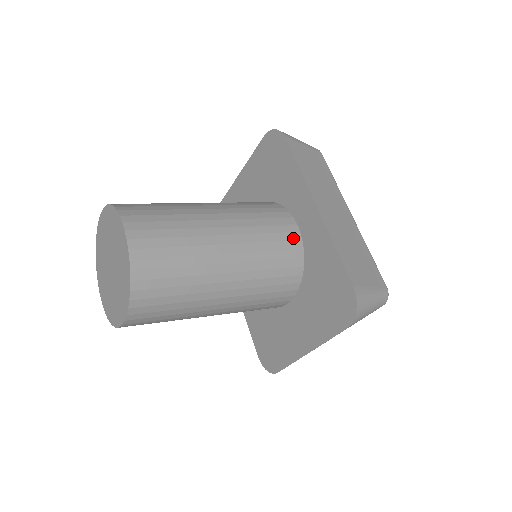
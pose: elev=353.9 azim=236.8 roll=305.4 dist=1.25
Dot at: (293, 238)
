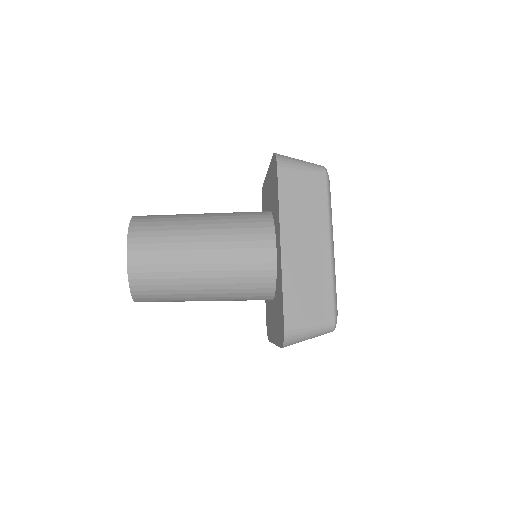
Dot at: (268, 260)
